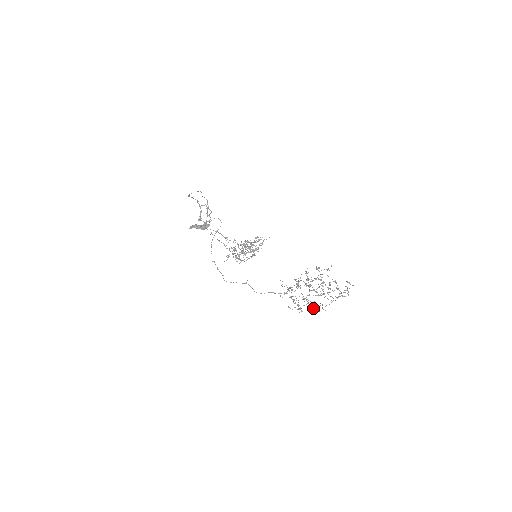
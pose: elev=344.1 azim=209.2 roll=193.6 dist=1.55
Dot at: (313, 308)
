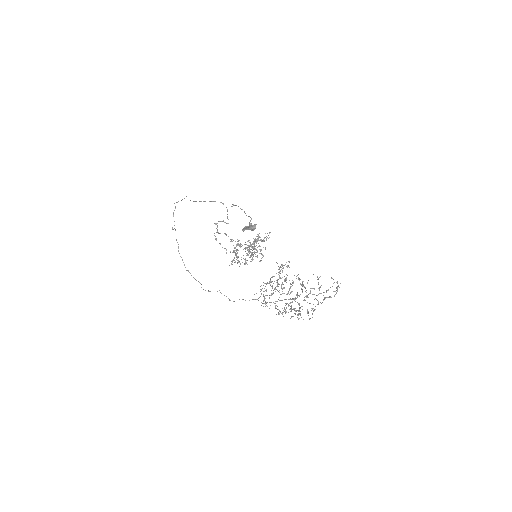
Dot at: occluded
